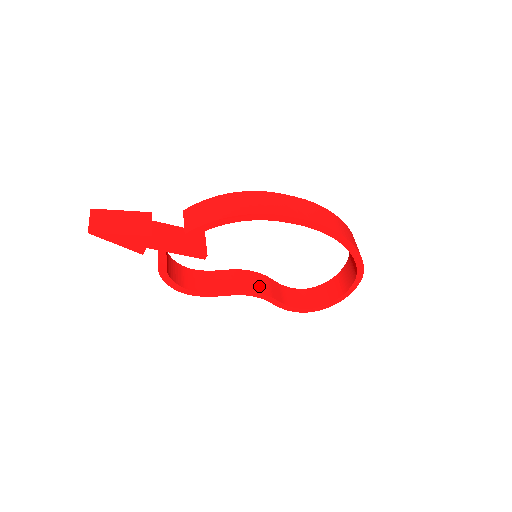
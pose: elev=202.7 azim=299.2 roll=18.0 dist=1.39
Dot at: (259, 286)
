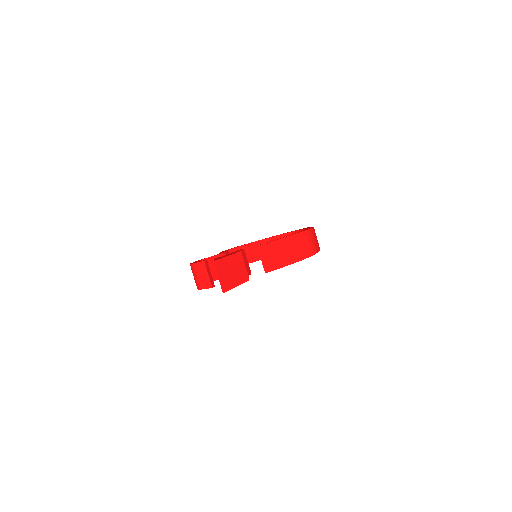
Dot at: occluded
